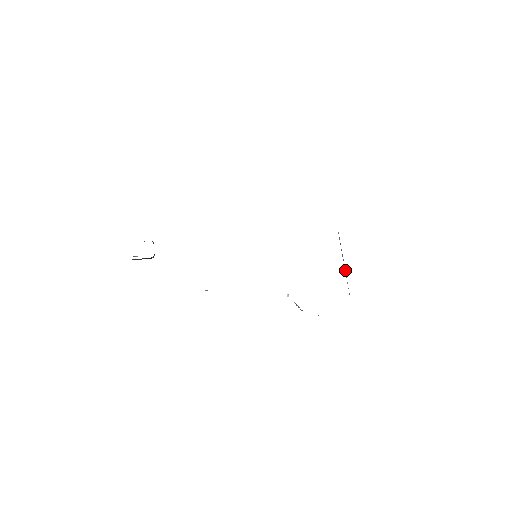
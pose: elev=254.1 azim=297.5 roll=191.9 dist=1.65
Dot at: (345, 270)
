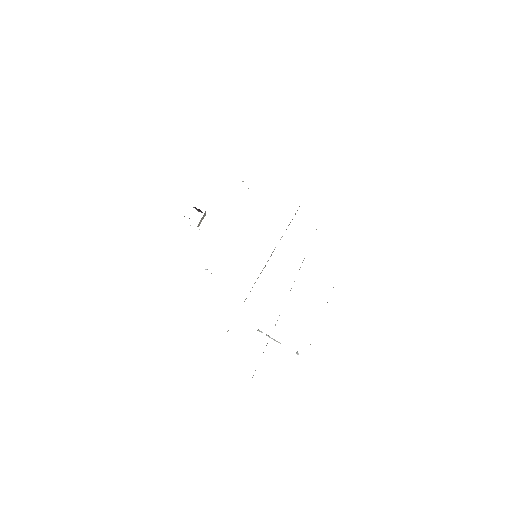
Dot at: occluded
